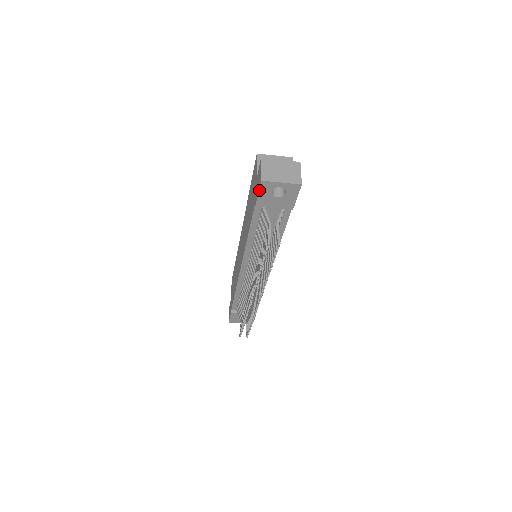
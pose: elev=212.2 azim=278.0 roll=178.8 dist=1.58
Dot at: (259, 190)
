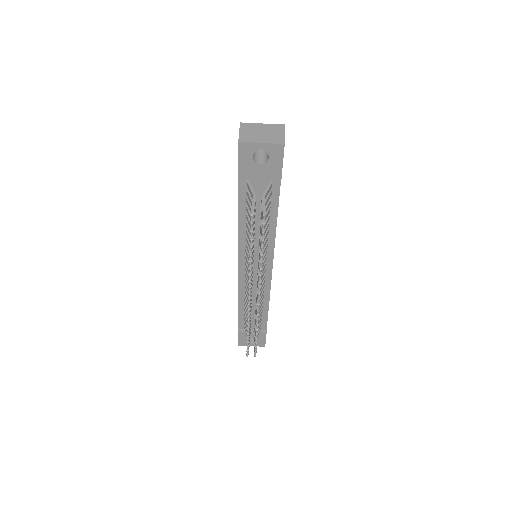
Dot at: (238, 156)
